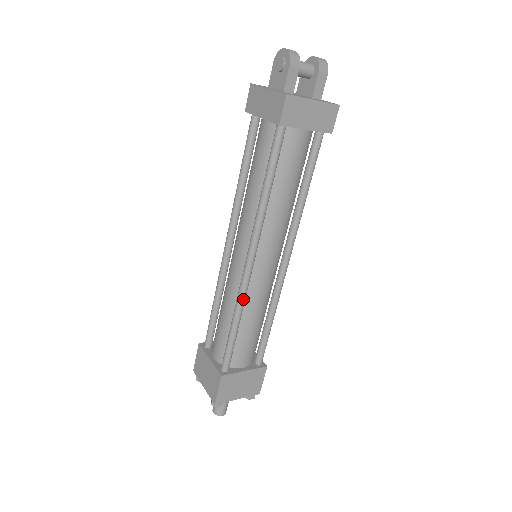
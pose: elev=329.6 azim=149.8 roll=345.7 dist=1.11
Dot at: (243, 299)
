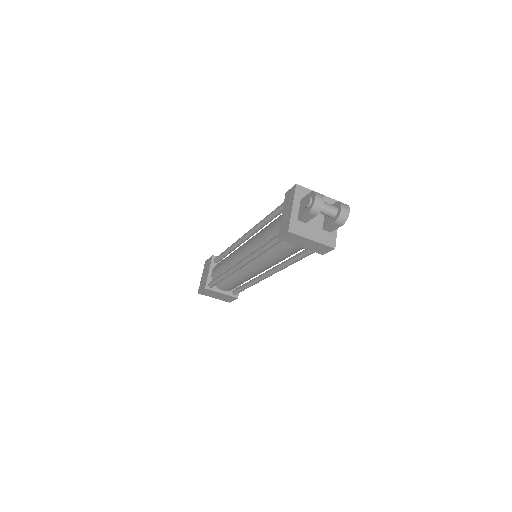
Dot at: (230, 274)
